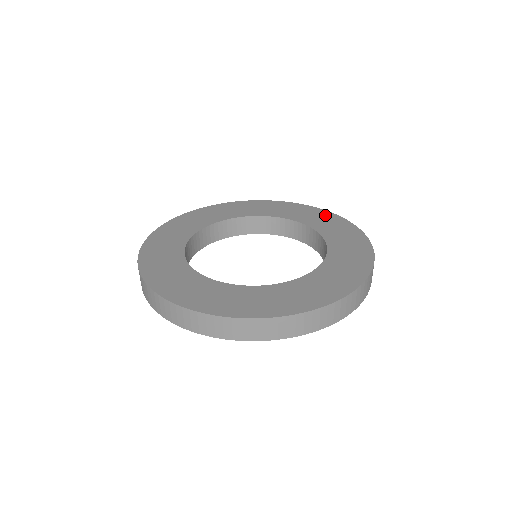
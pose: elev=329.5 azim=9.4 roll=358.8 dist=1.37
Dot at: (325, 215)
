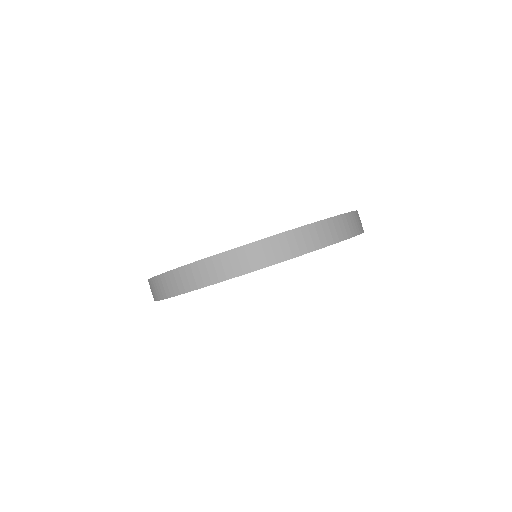
Dot at: occluded
